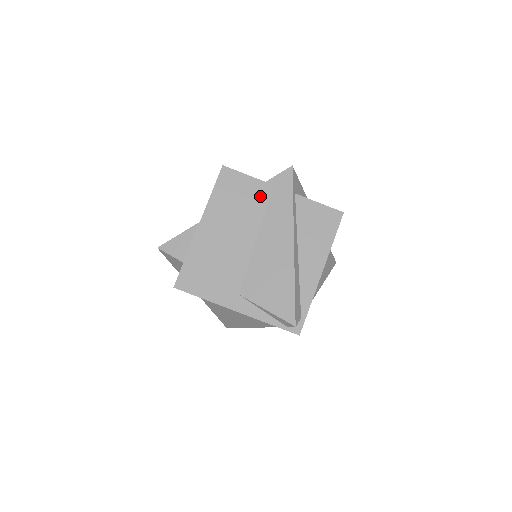
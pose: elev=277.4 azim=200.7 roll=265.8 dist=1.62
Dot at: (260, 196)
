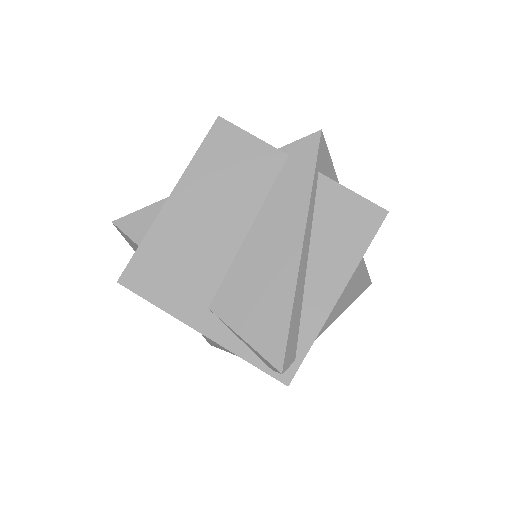
Dot at: (265, 168)
